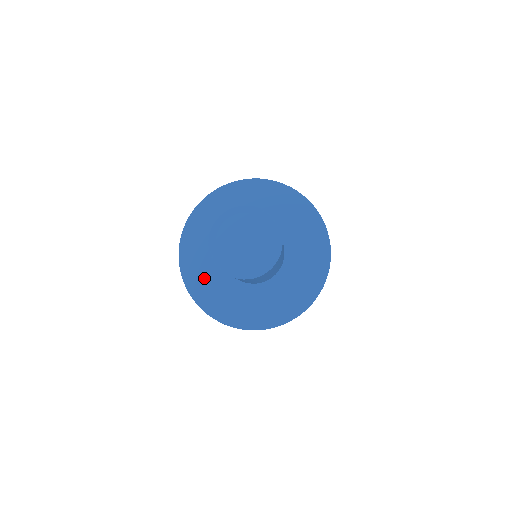
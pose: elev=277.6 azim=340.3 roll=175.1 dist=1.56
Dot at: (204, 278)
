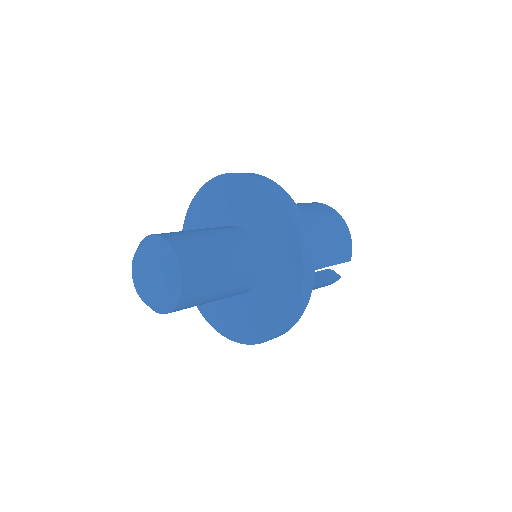
Dot at: (219, 311)
